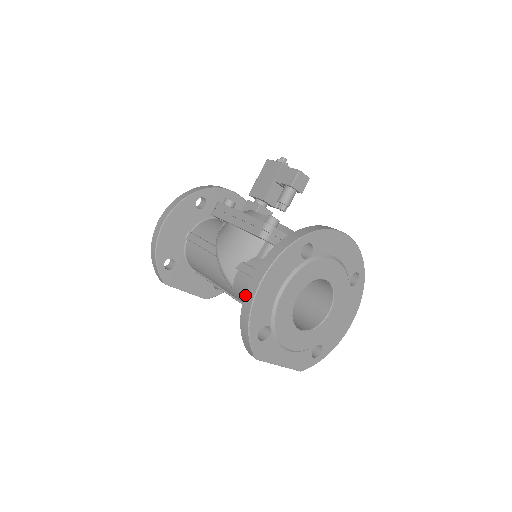
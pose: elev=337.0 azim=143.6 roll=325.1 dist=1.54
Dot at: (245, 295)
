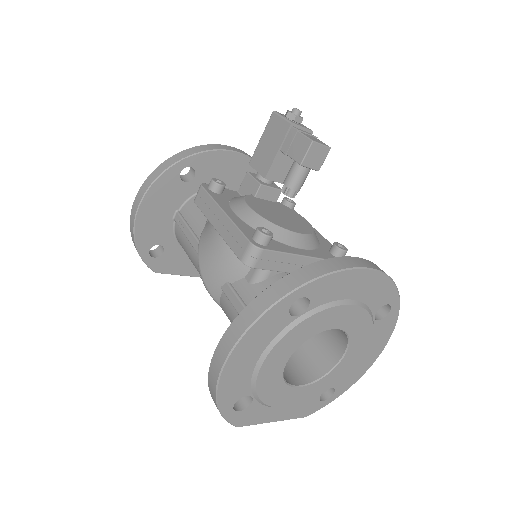
Dot at: (210, 366)
